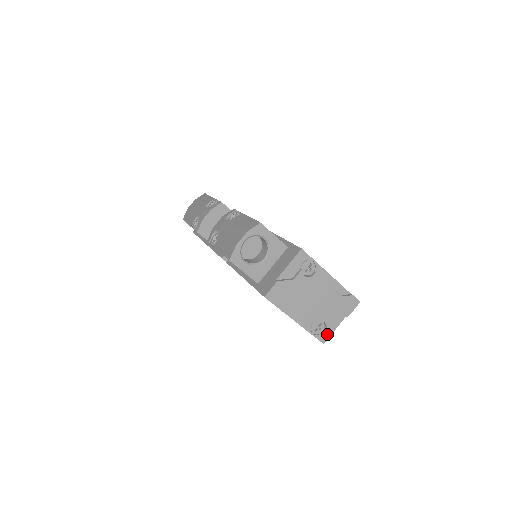
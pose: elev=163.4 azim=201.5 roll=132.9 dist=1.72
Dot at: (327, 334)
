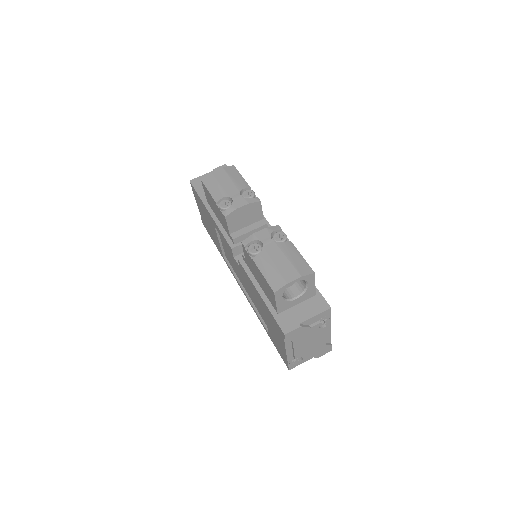
Dot at: (296, 365)
